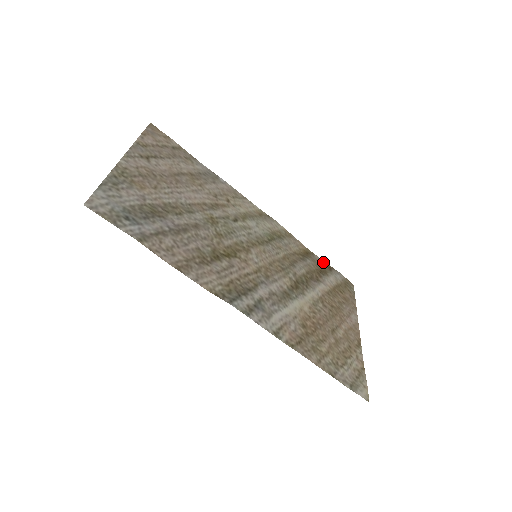
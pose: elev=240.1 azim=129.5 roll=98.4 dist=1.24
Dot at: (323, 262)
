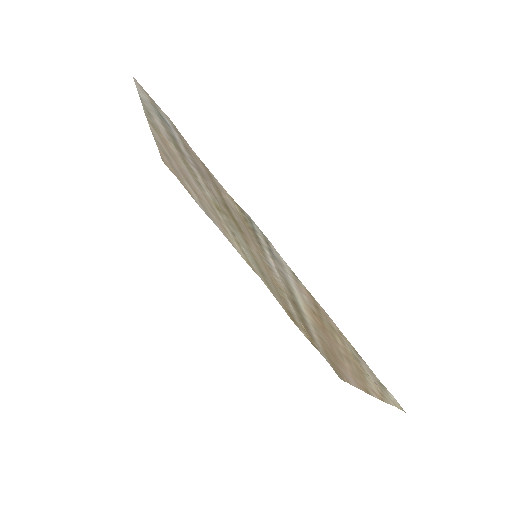
Dot at: (307, 338)
